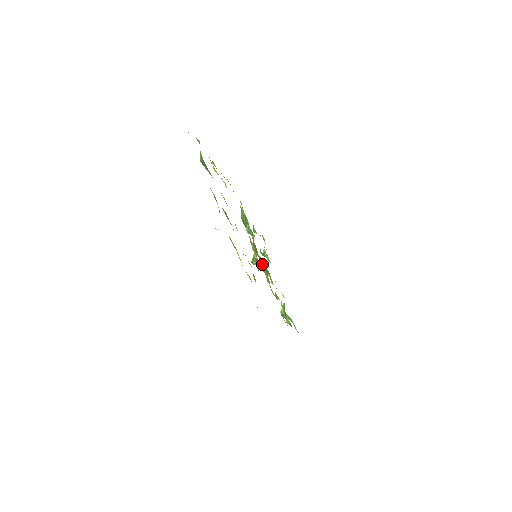
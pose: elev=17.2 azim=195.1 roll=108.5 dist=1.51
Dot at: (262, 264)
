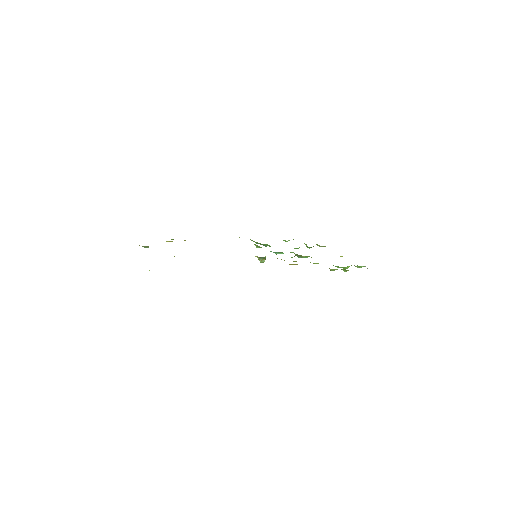
Dot at: occluded
